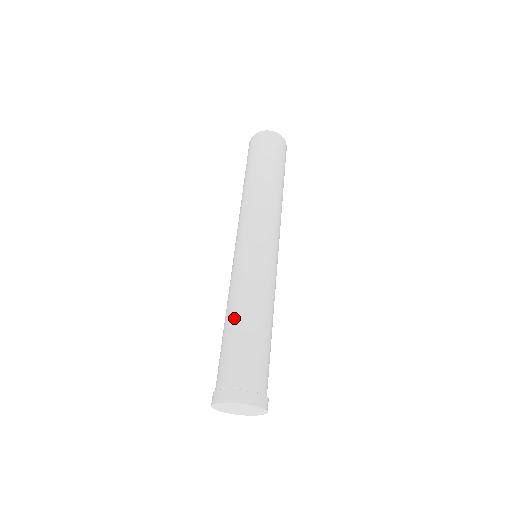
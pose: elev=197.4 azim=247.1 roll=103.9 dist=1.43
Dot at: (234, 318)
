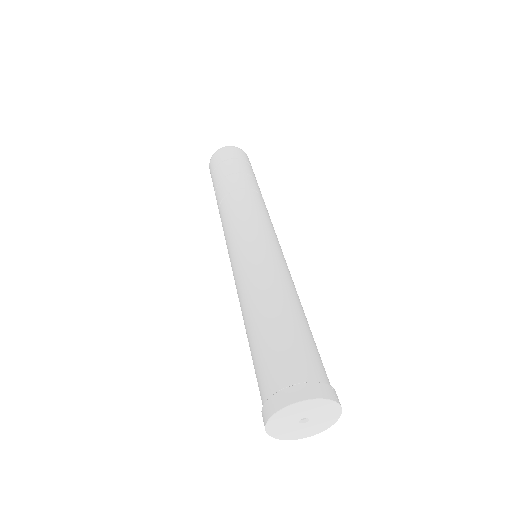
Dot at: (253, 315)
